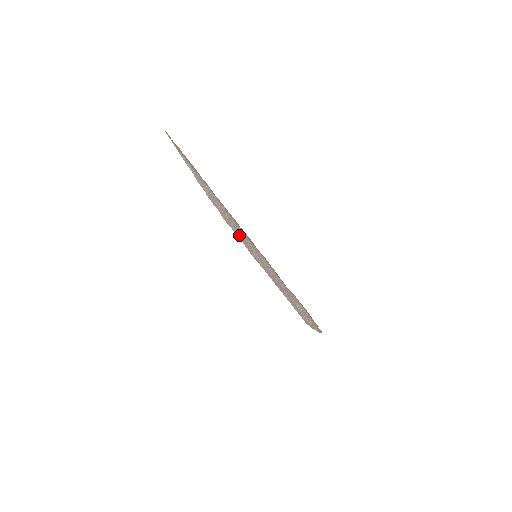
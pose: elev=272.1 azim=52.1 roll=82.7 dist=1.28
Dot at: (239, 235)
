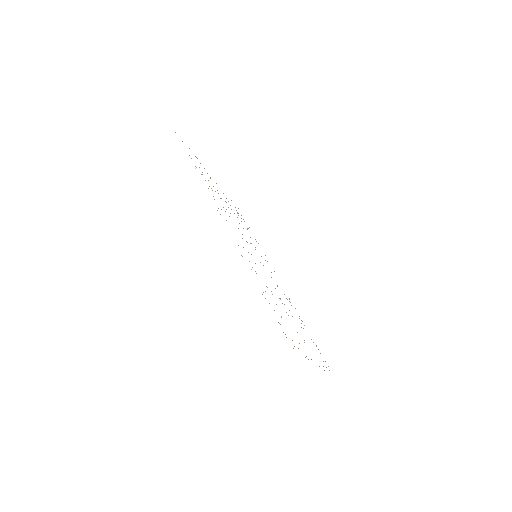
Dot at: (242, 238)
